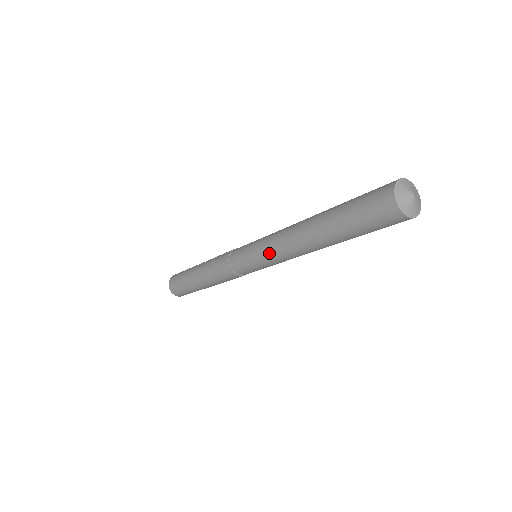
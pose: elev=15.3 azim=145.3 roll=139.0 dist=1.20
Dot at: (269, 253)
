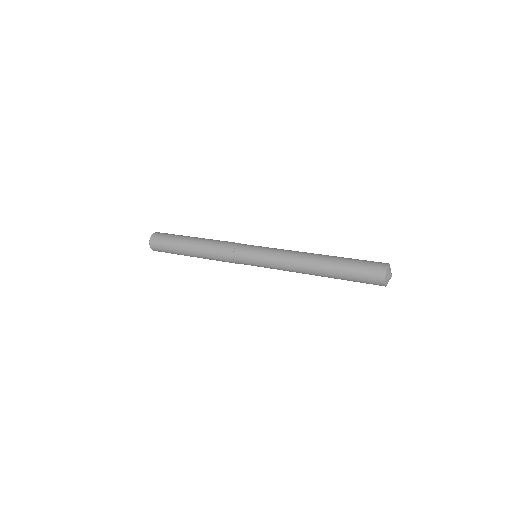
Dot at: occluded
